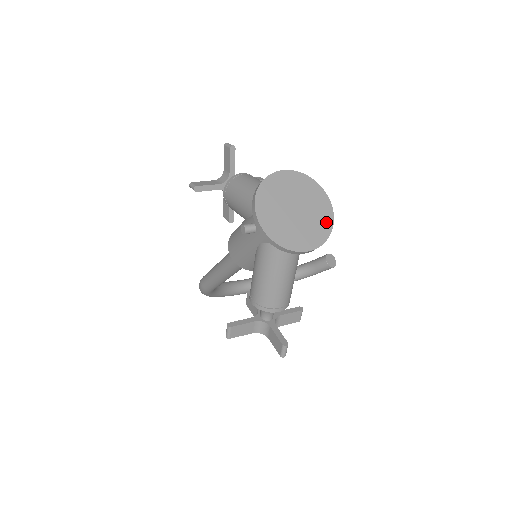
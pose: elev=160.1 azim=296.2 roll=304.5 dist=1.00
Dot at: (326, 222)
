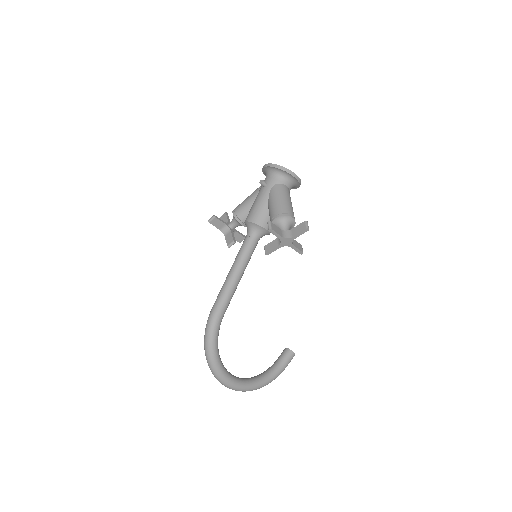
Dot at: occluded
